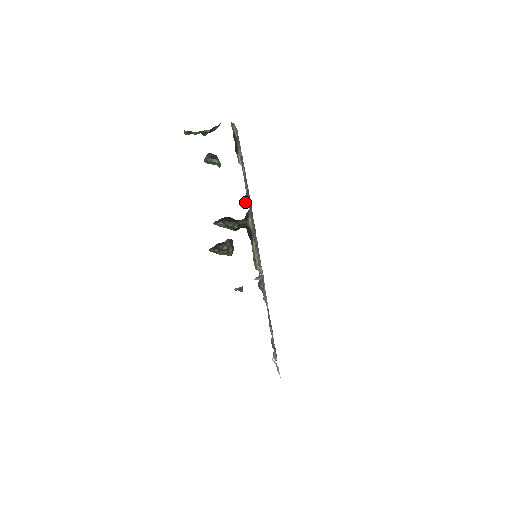
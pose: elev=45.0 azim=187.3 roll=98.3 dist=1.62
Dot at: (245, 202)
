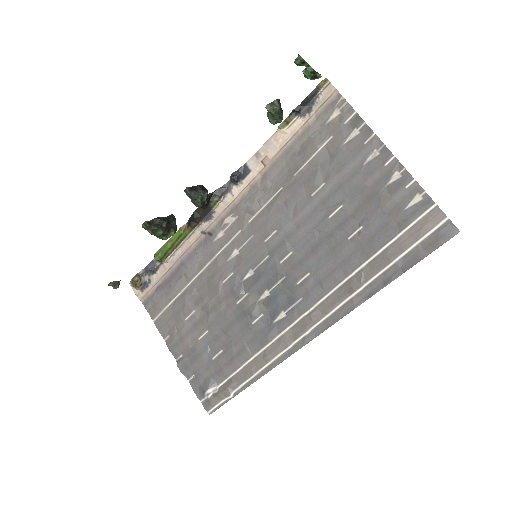
Dot at: (239, 175)
